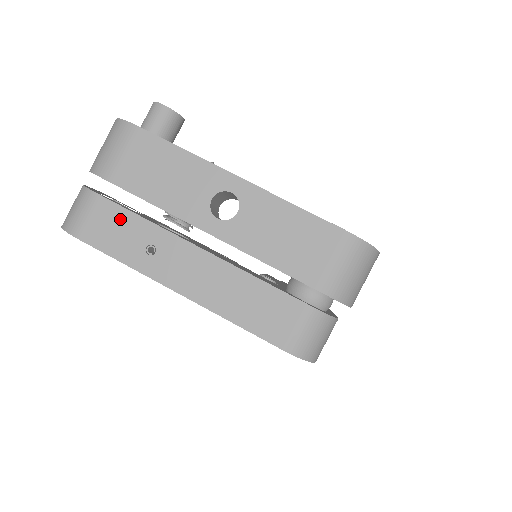
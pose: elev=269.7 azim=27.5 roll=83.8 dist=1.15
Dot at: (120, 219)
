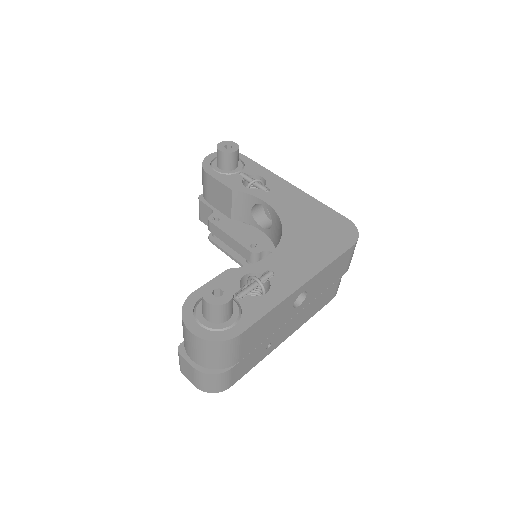
Dot at: (248, 359)
